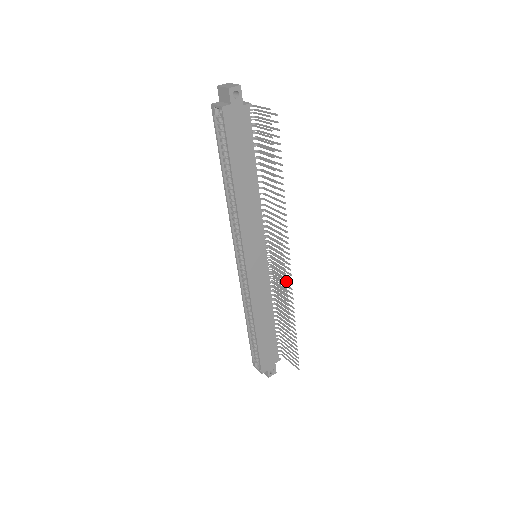
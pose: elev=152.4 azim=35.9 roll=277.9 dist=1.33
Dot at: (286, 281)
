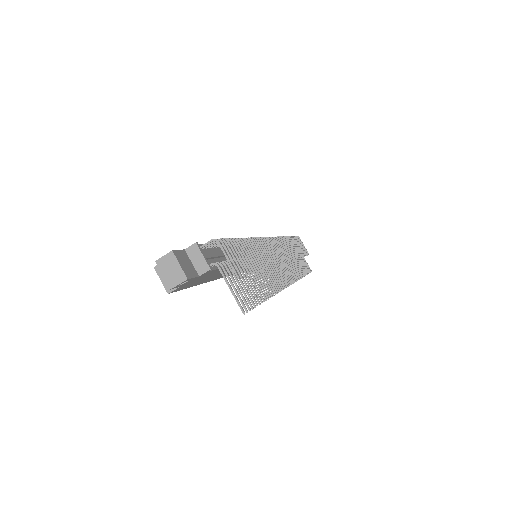
Dot at: (289, 275)
